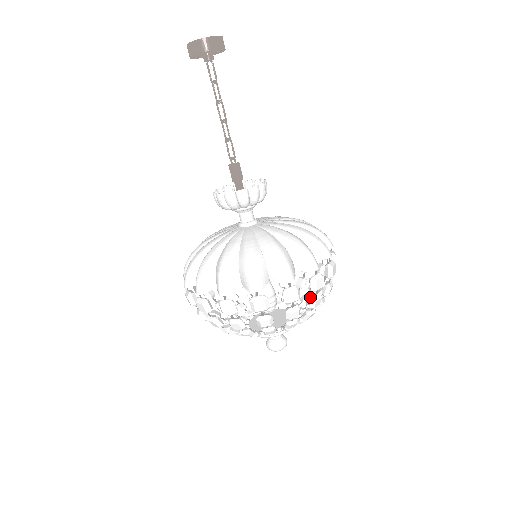
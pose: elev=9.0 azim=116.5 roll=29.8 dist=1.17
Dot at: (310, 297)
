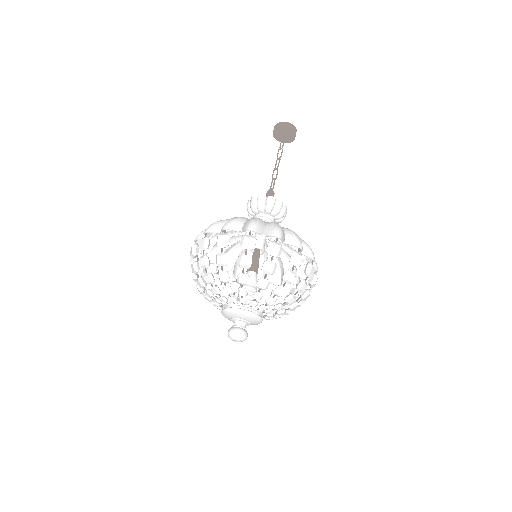
Dot at: (266, 261)
